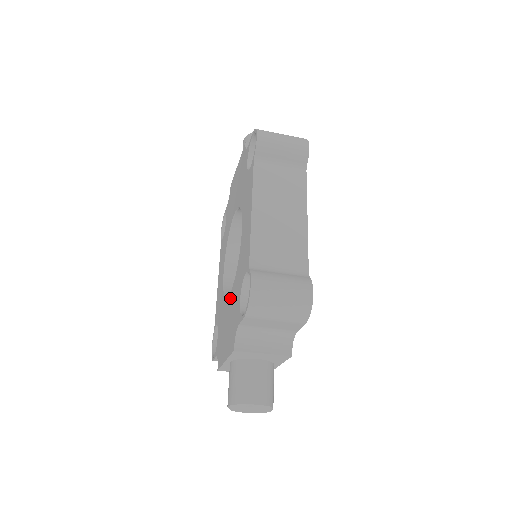
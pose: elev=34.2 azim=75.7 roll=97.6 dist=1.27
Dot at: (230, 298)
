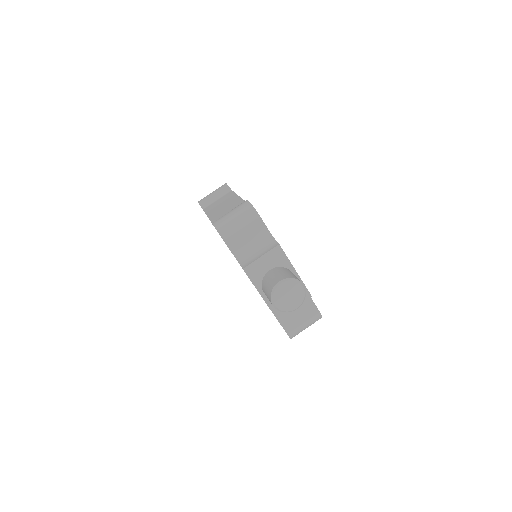
Dot at: occluded
